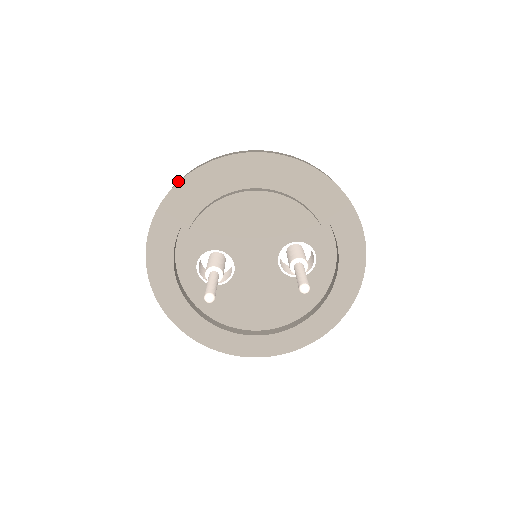
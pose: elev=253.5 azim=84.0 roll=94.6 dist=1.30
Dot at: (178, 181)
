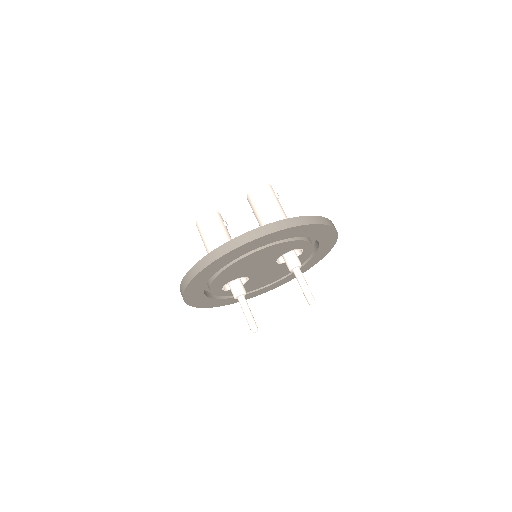
Dot at: (191, 275)
